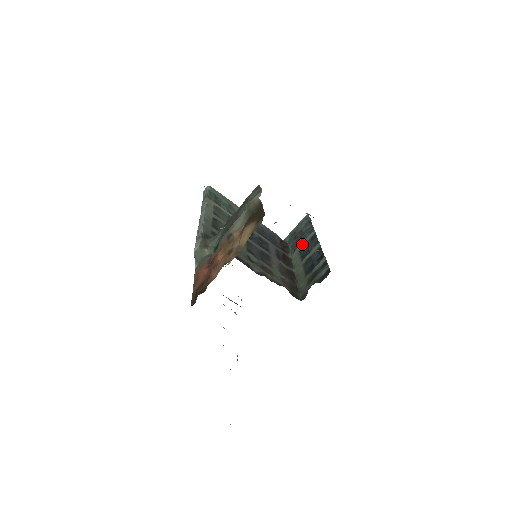
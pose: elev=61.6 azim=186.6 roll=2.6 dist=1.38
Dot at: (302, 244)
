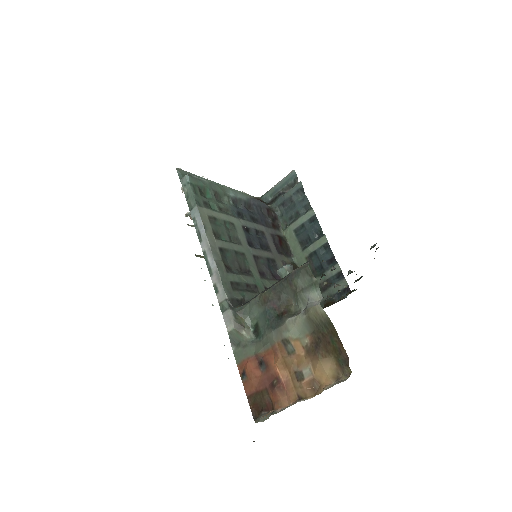
Dot at: (298, 223)
